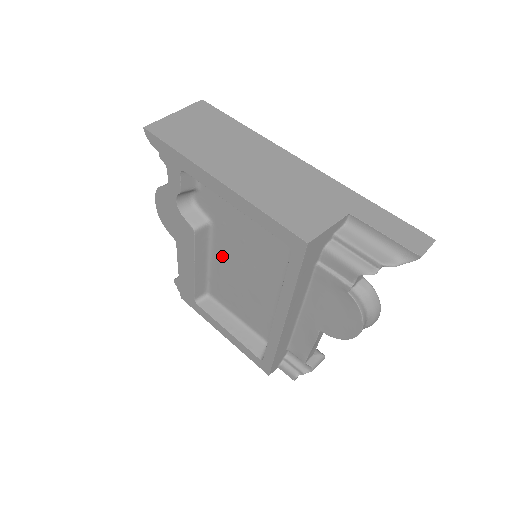
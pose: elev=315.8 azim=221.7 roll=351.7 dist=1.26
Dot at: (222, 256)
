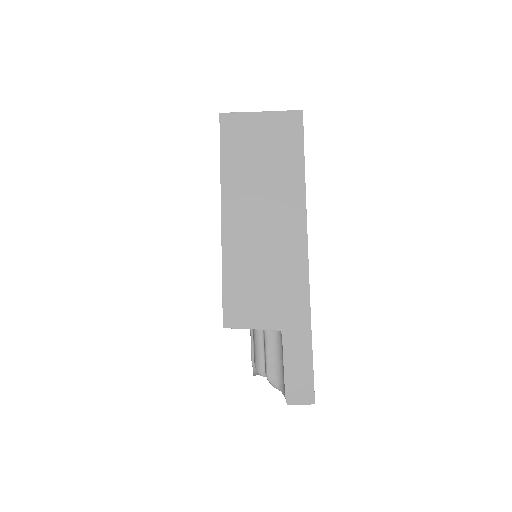
Dot at: occluded
